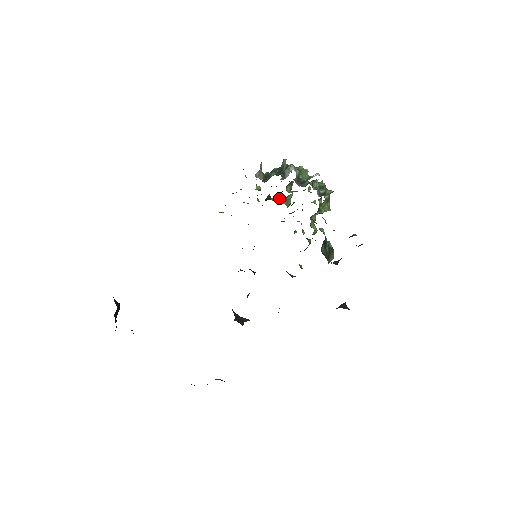
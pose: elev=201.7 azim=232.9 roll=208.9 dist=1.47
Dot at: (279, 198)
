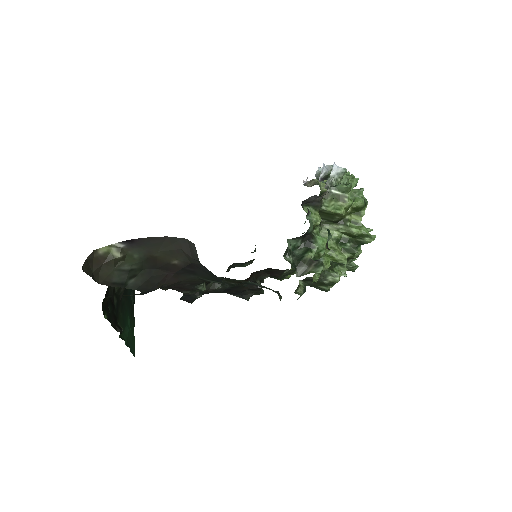
Dot at: occluded
